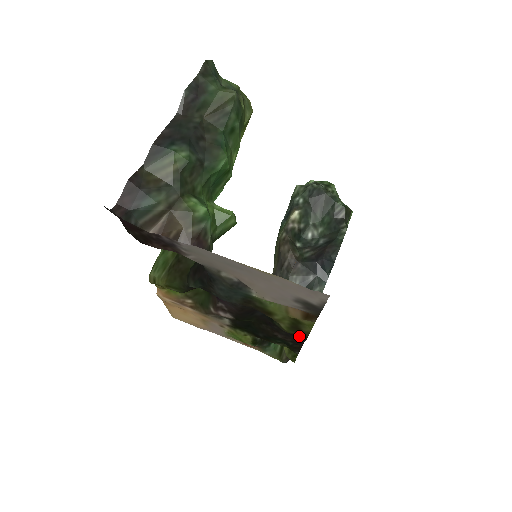
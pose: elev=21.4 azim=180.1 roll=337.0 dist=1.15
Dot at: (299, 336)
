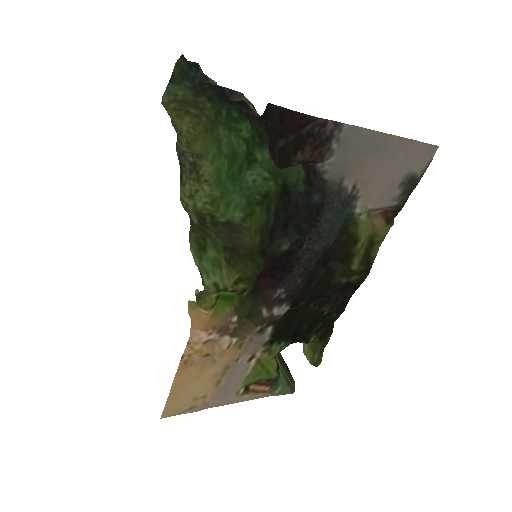
Dot at: (364, 272)
